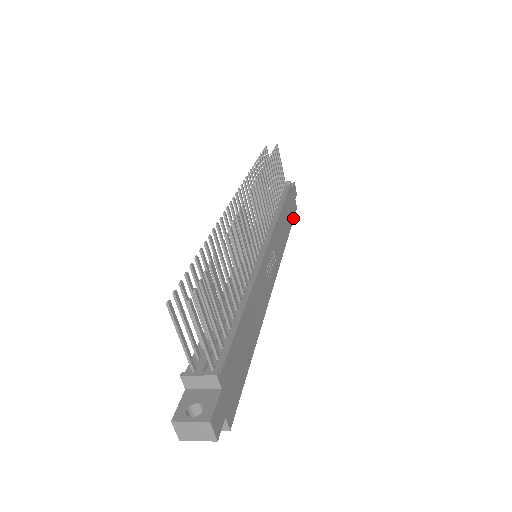
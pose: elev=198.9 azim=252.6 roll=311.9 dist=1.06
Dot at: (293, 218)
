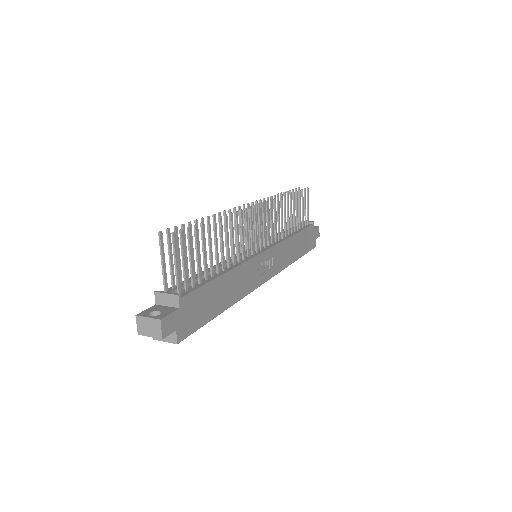
Dot at: (308, 251)
